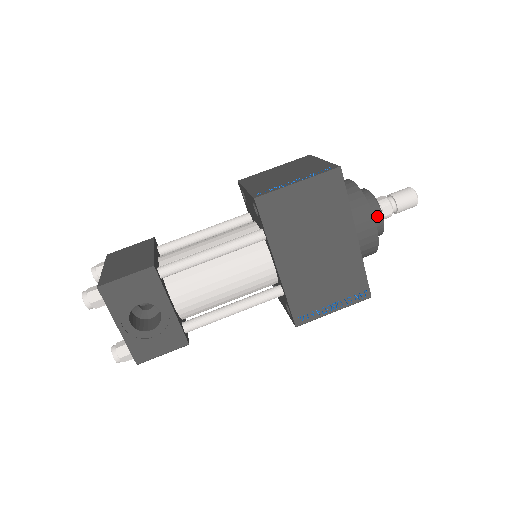
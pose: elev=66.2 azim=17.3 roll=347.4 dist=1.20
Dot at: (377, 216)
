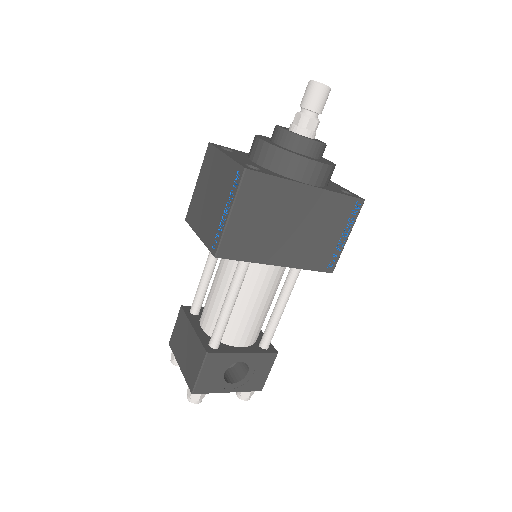
Dot at: (309, 146)
